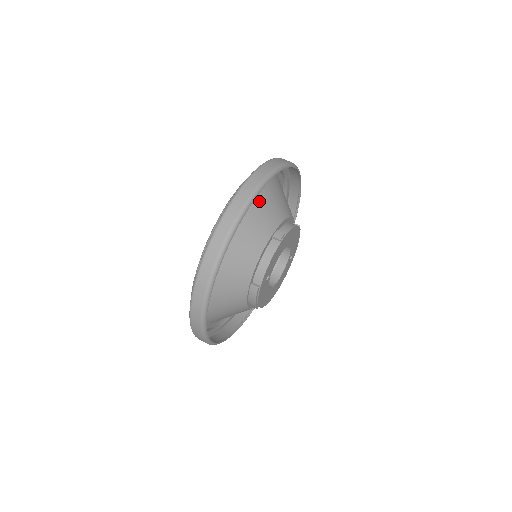
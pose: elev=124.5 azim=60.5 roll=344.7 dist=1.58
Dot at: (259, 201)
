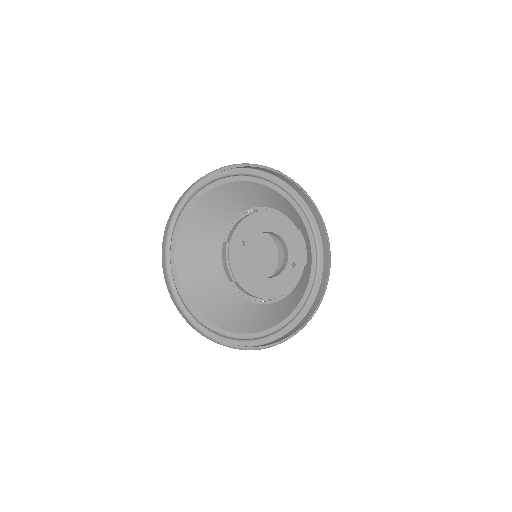
Dot at: (250, 190)
